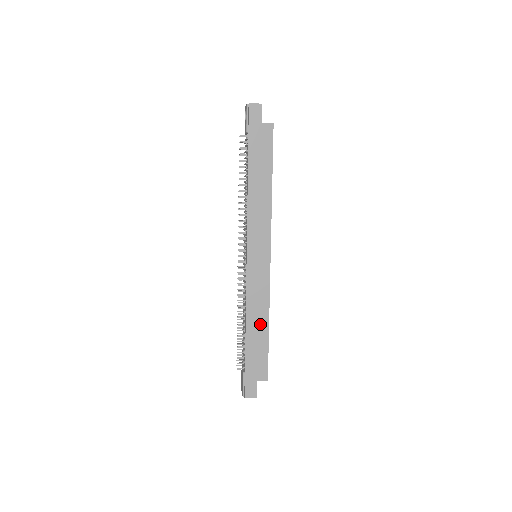
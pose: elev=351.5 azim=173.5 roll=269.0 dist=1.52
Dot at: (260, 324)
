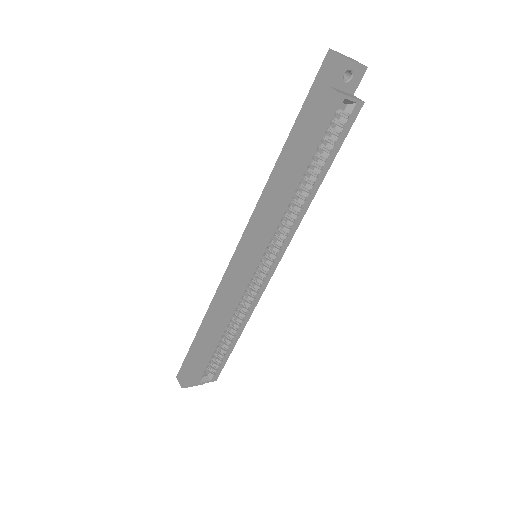
Dot at: (214, 326)
